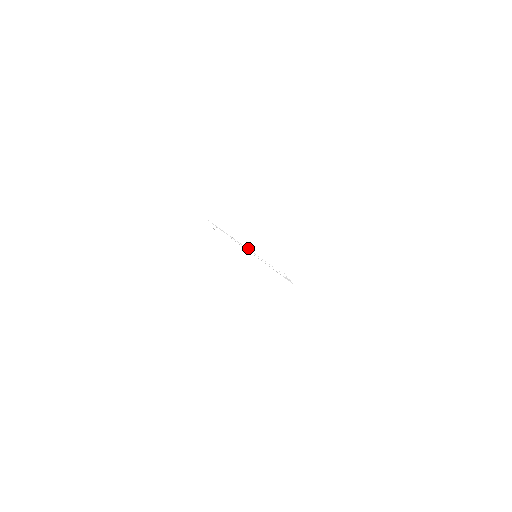
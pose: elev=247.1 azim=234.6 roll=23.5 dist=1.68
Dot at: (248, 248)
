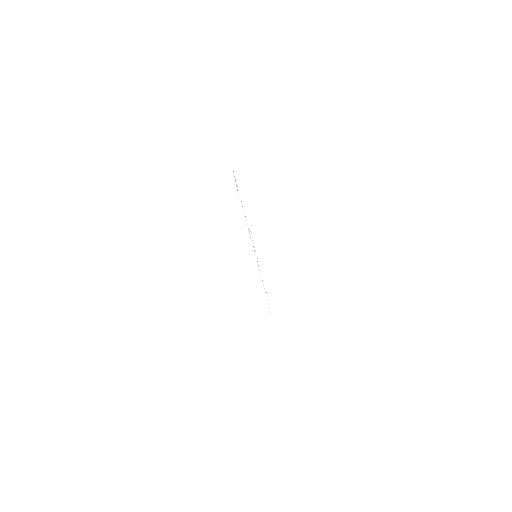
Dot at: occluded
